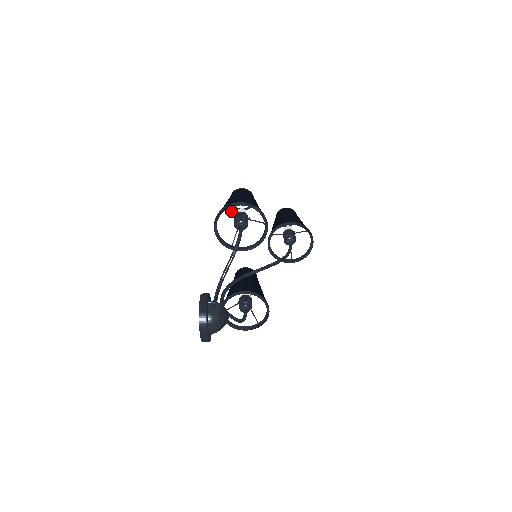
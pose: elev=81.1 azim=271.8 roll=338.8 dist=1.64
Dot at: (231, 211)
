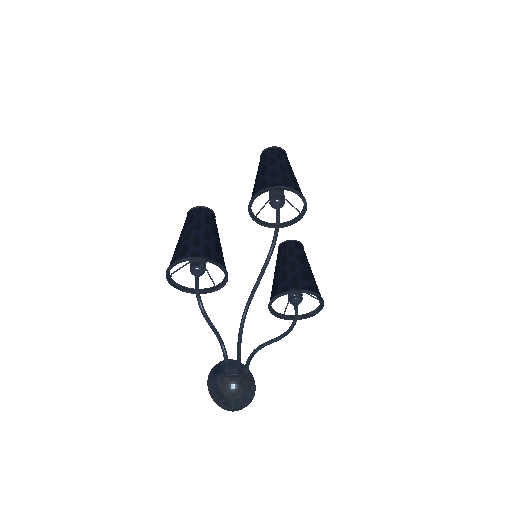
Dot at: (179, 269)
